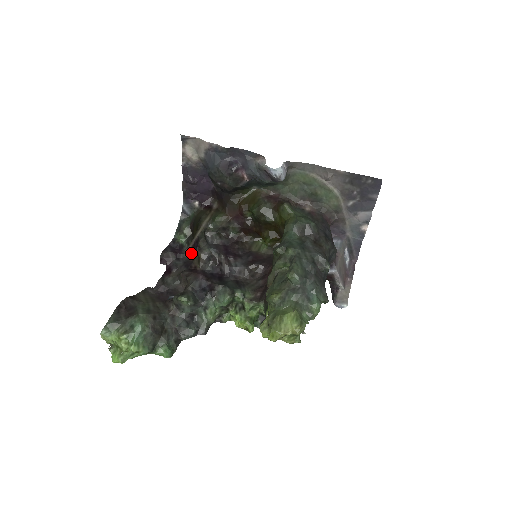
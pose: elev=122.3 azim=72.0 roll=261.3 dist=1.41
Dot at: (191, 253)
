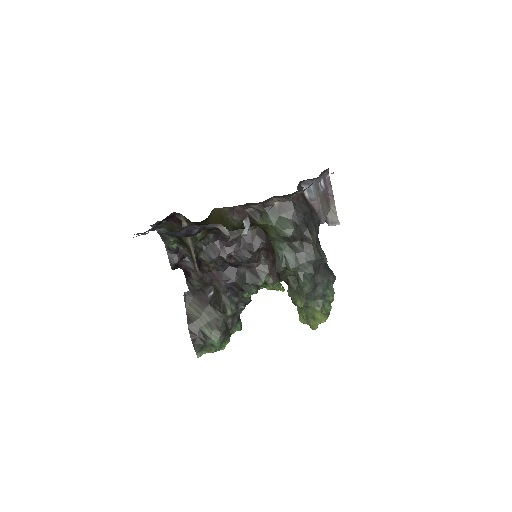
Dot at: occluded
